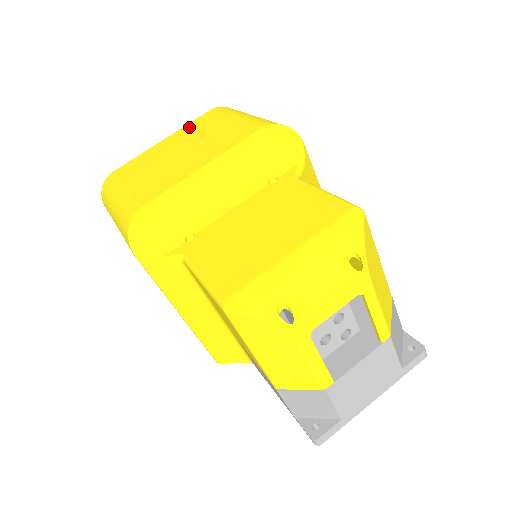
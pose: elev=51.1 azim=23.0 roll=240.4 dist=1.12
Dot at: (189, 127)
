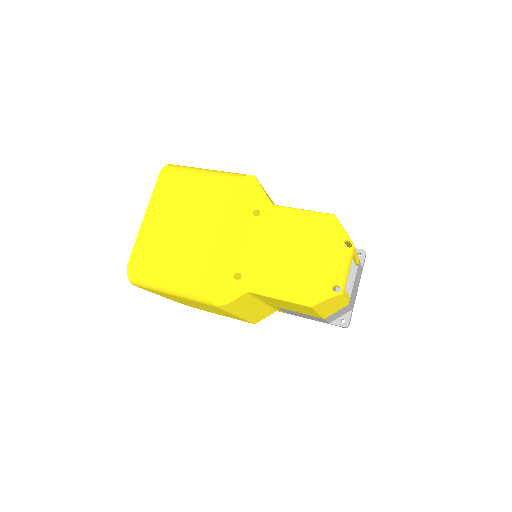
Dot at: (158, 198)
